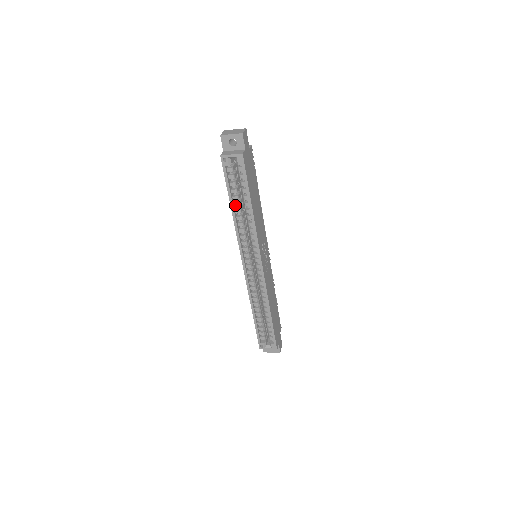
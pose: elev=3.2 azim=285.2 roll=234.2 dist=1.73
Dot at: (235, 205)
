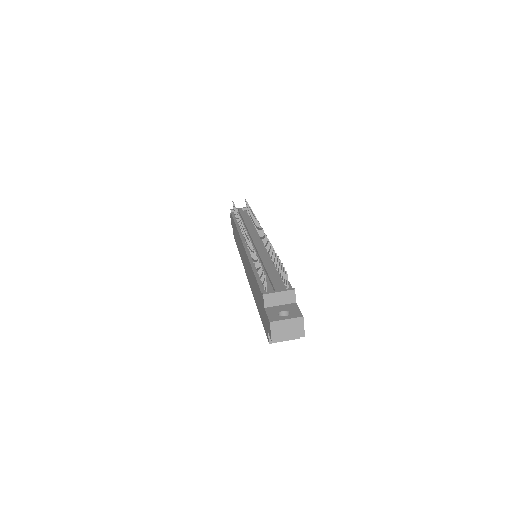
Dot at: occluded
